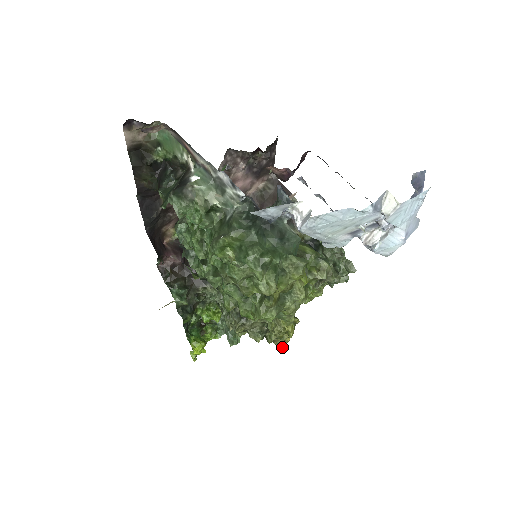
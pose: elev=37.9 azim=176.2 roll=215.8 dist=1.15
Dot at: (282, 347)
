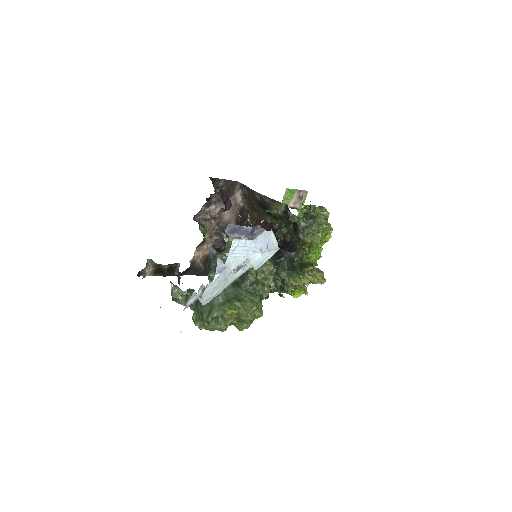
Dot at: (321, 282)
